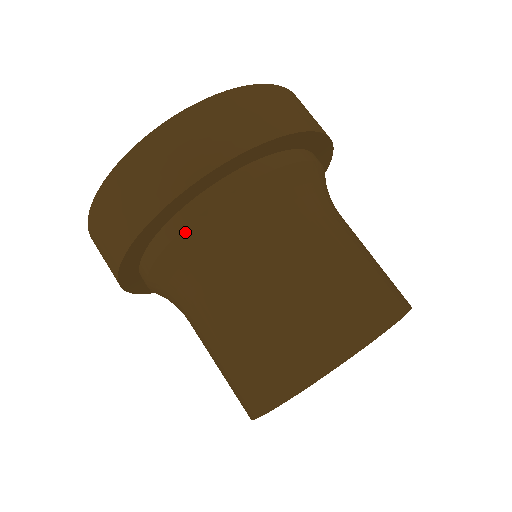
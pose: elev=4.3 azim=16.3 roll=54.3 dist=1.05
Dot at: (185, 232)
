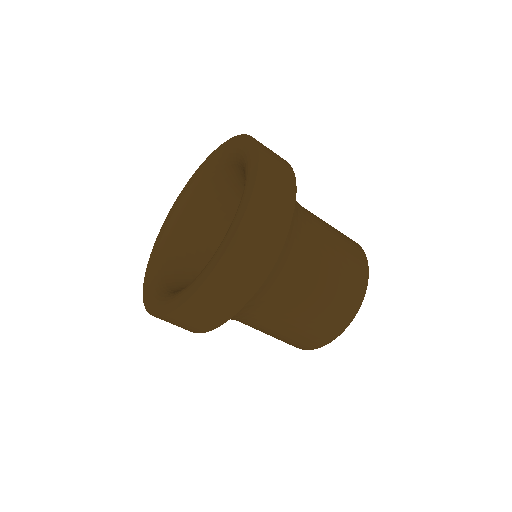
Dot at: (291, 225)
